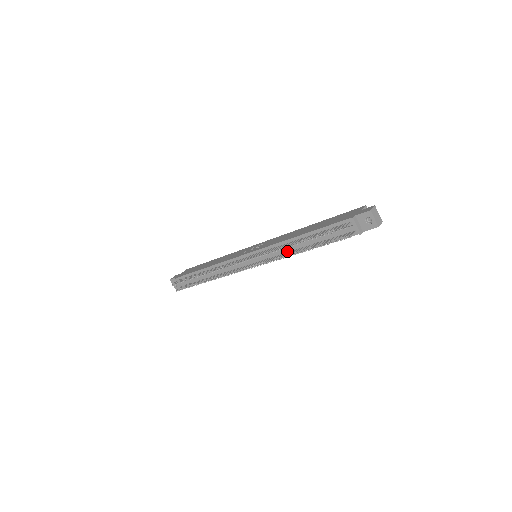
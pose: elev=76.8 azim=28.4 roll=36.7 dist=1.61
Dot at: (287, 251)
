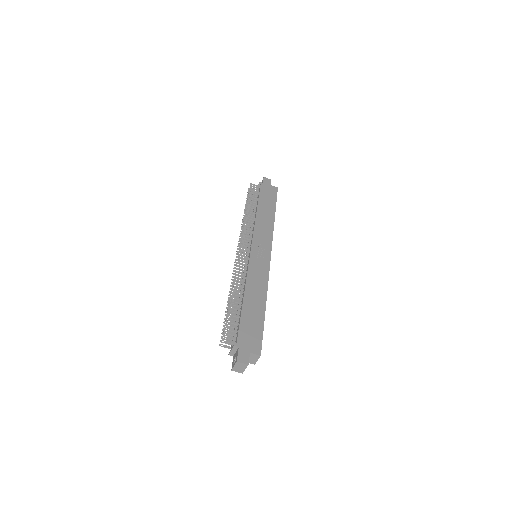
Dot at: occluded
